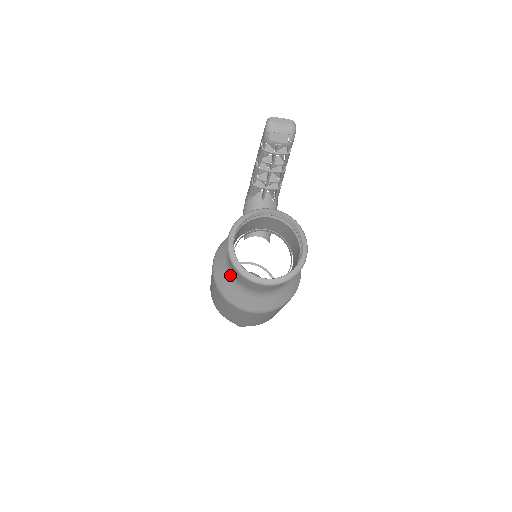
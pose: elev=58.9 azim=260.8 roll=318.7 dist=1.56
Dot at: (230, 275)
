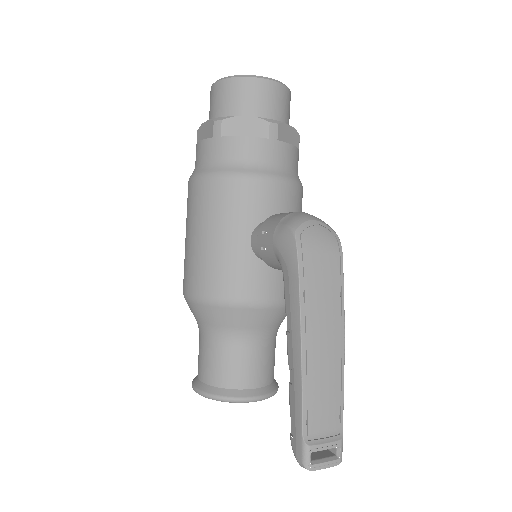
Dot at: occluded
